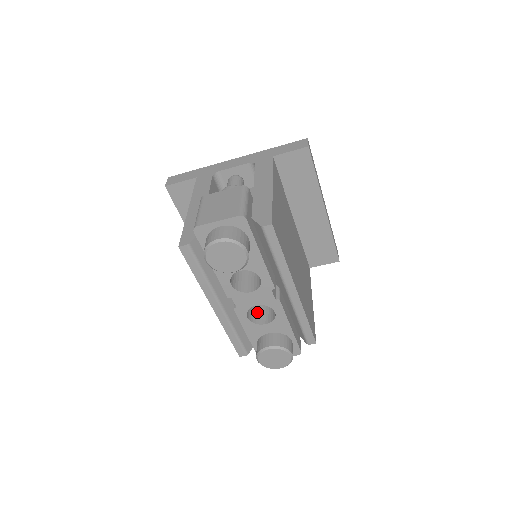
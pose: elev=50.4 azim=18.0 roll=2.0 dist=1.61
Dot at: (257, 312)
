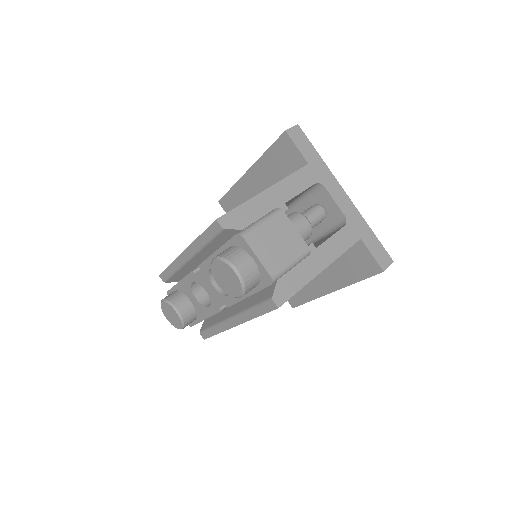
Dot at: occluded
